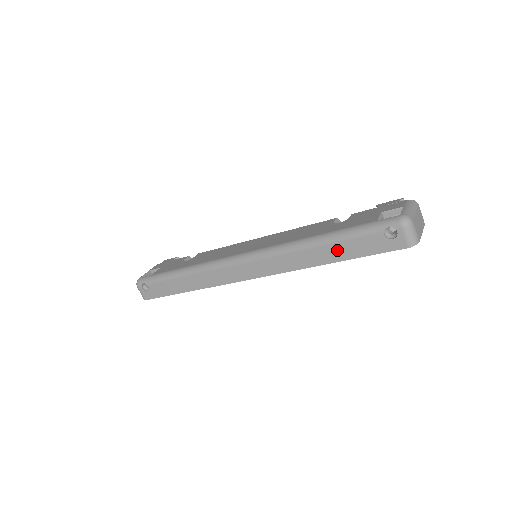
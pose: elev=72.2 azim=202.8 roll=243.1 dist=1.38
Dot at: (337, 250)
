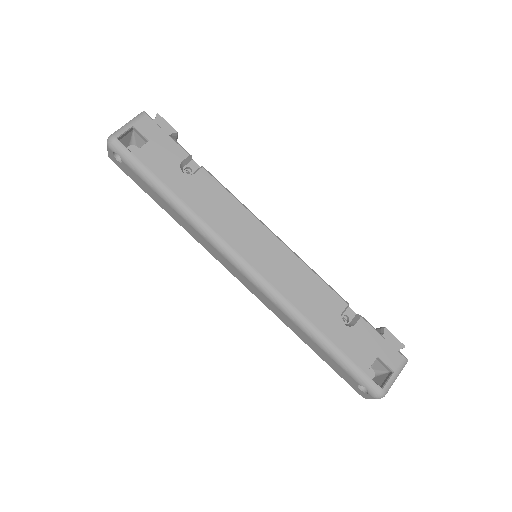
Dot at: (319, 350)
